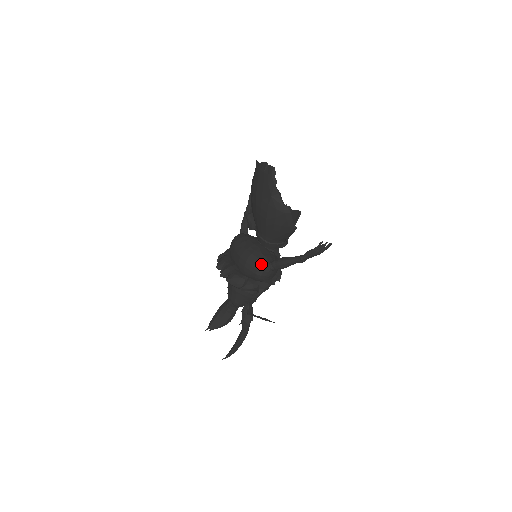
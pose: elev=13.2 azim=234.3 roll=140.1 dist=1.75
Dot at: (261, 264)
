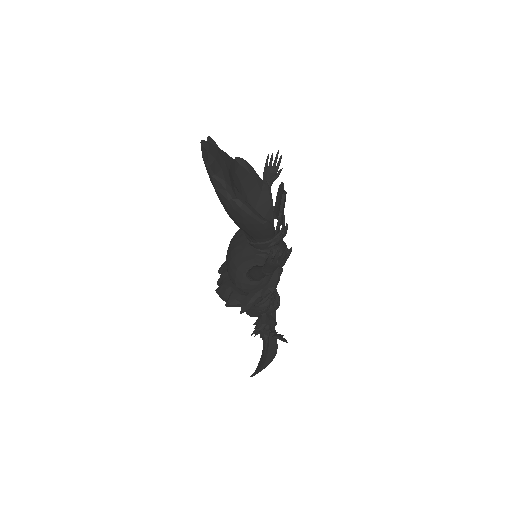
Dot at: (237, 274)
